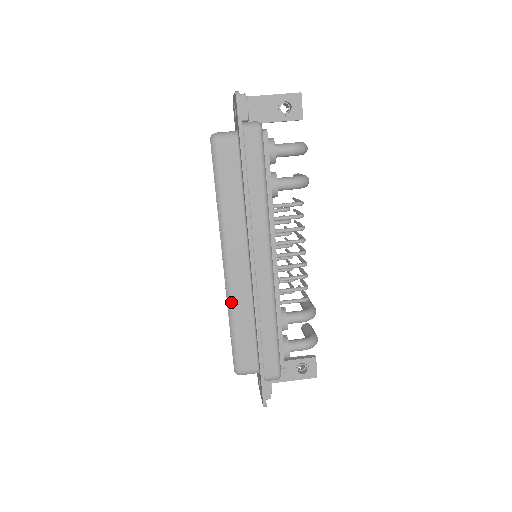
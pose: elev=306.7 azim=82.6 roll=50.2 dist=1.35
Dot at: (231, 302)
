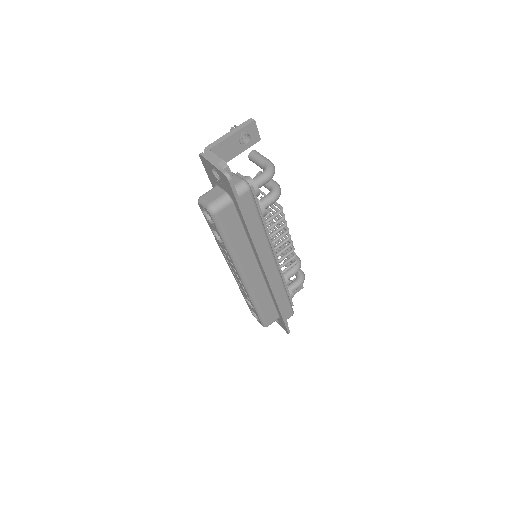
Dot at: (253, 297)
